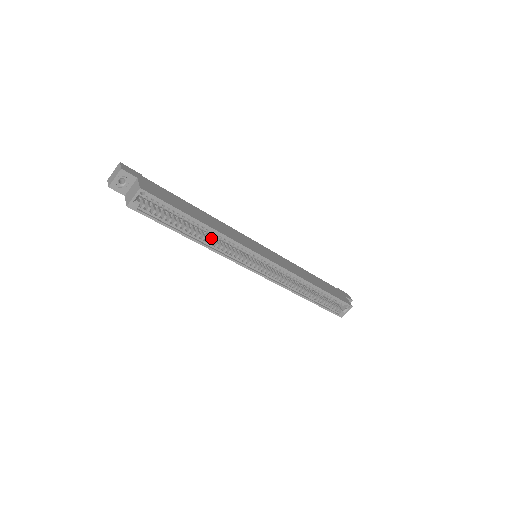
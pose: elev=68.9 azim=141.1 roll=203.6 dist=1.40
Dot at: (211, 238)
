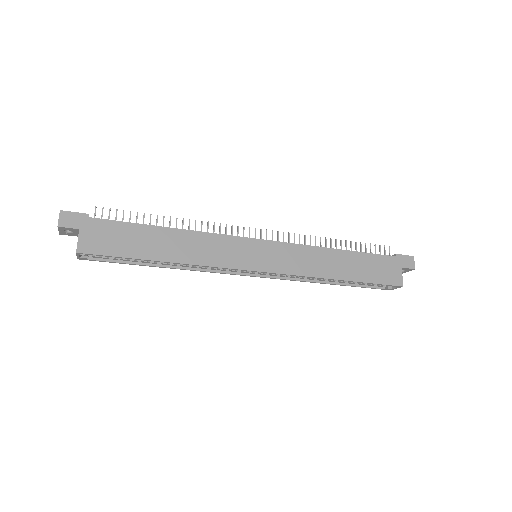
Dot at: occluded
